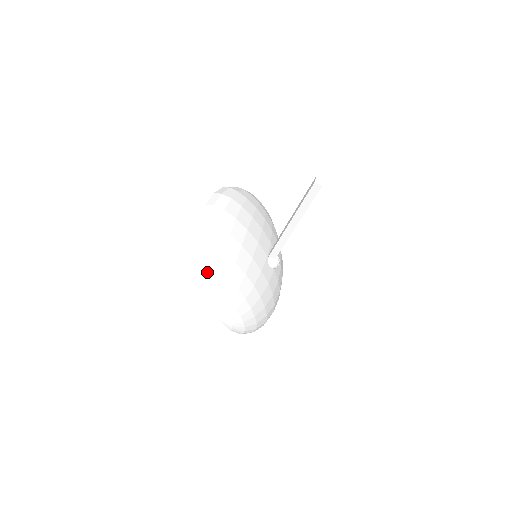
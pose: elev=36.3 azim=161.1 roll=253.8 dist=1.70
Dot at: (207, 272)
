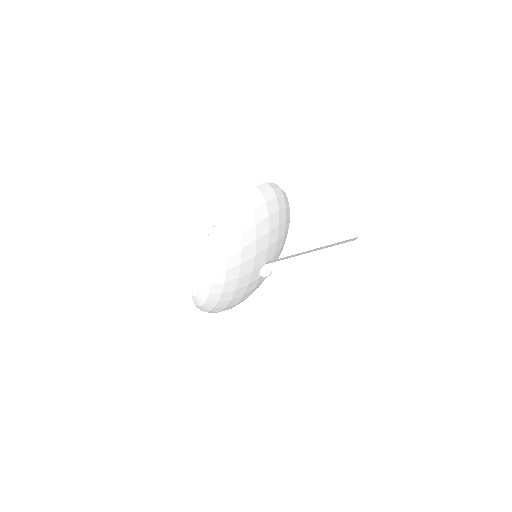
Dot at: (216, 238)
